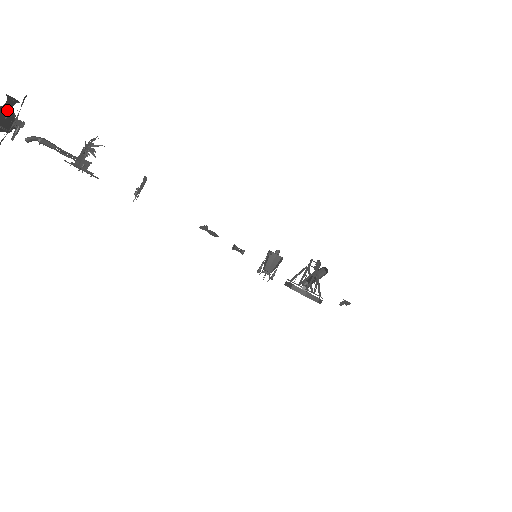
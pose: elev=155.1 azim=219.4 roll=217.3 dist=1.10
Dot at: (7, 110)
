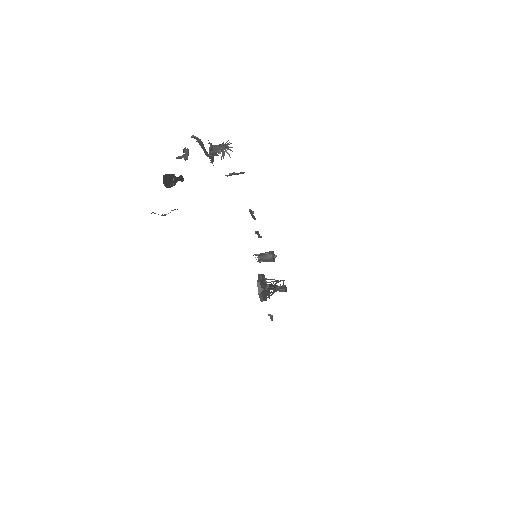
Dot at: (174, 182)
